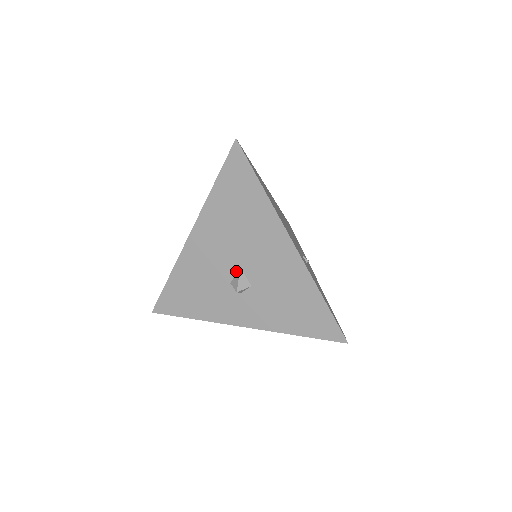
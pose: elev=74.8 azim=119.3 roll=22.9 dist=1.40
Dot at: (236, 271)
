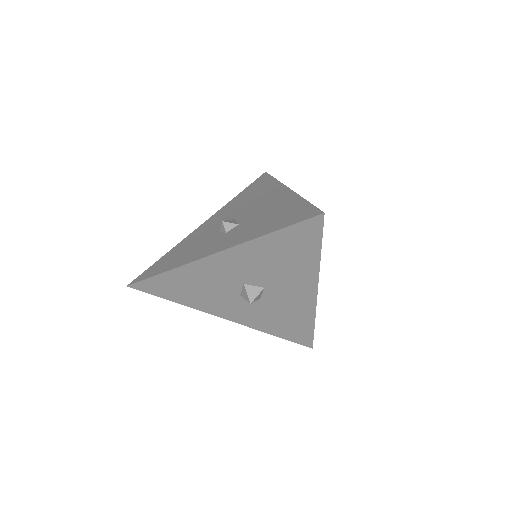
Dot at: occluded
